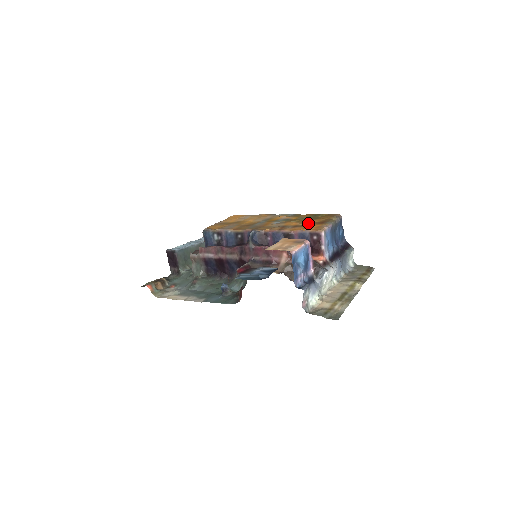
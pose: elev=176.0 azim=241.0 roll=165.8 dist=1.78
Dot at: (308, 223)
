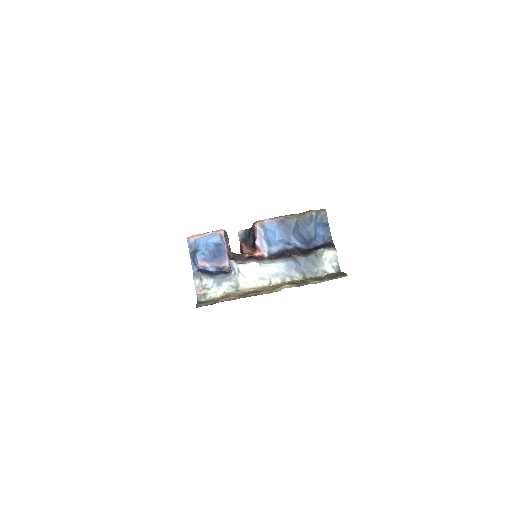
Dot at: occluded
